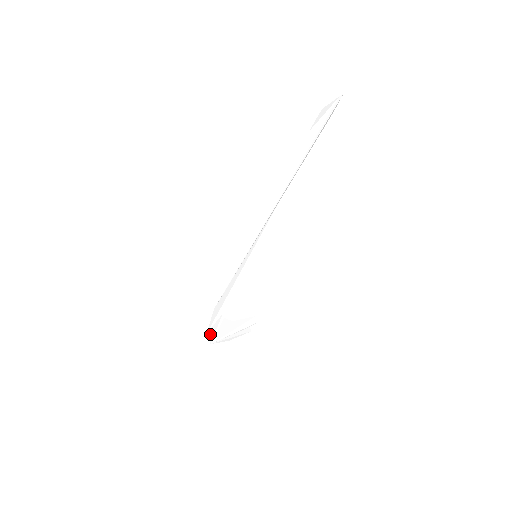
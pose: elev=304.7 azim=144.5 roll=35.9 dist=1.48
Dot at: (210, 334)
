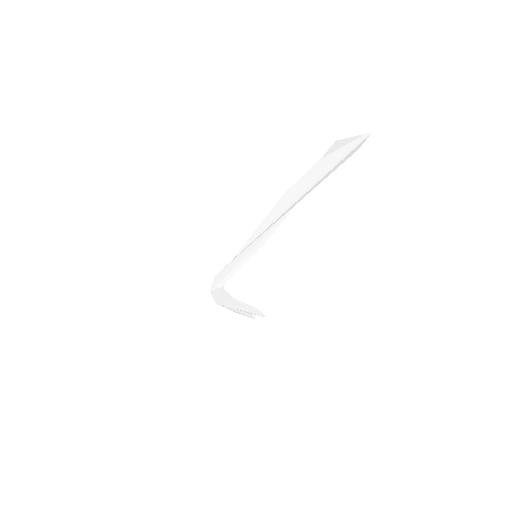
Dot at: (214, 295)
